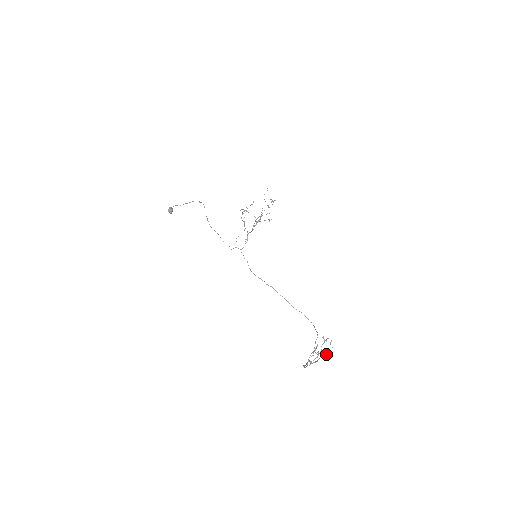
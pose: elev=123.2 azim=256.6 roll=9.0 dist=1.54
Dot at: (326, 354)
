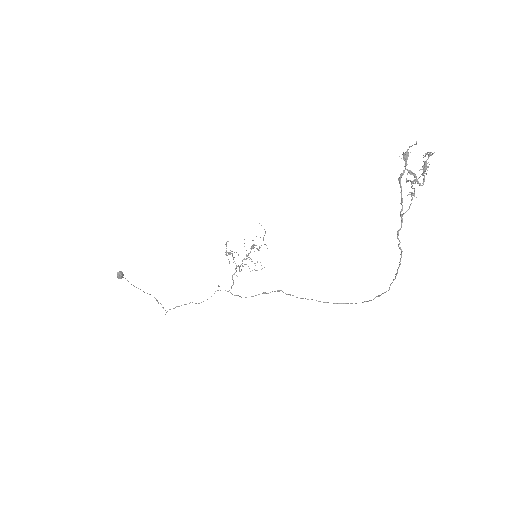
Dot at: (426, 167)
